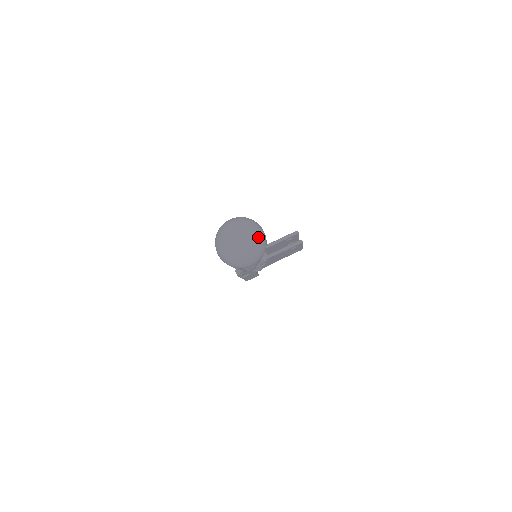
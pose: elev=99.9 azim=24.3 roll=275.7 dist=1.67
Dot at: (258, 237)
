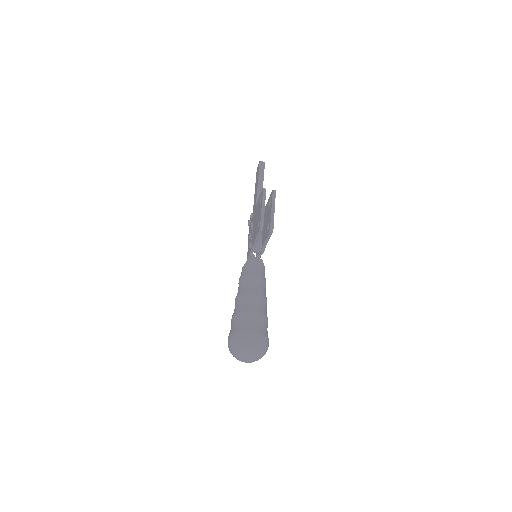
Dot at: (254, 352)
